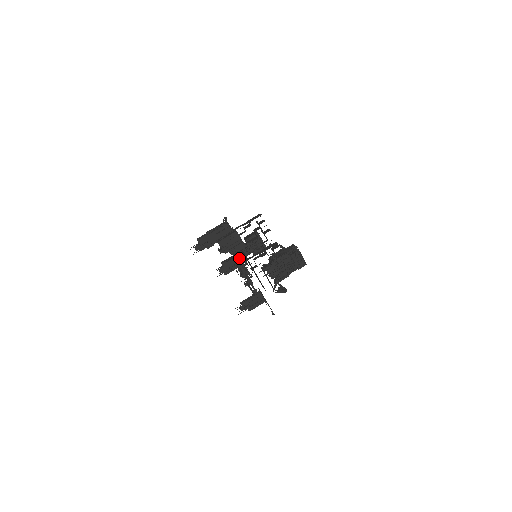
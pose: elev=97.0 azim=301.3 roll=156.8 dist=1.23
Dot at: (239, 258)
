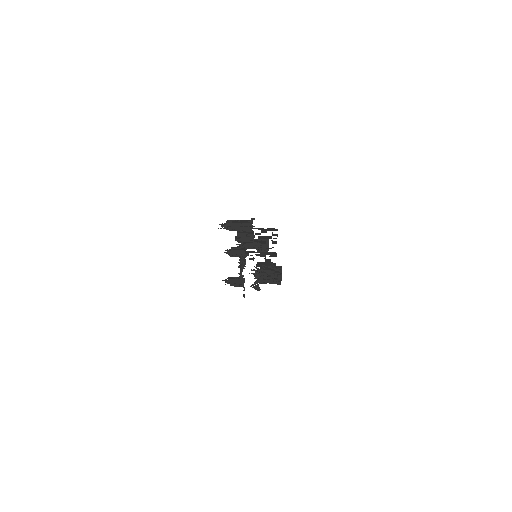
Dot at: (244, 252)
